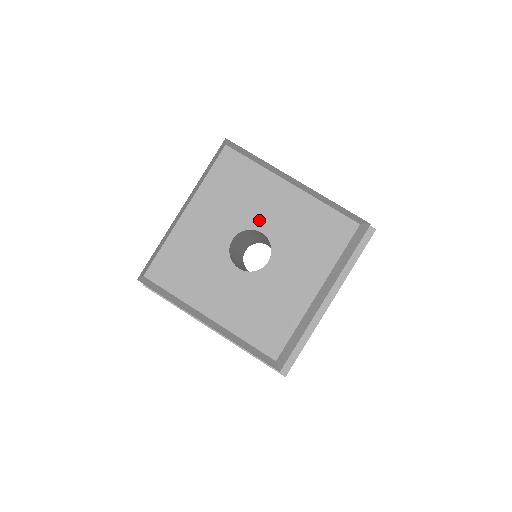
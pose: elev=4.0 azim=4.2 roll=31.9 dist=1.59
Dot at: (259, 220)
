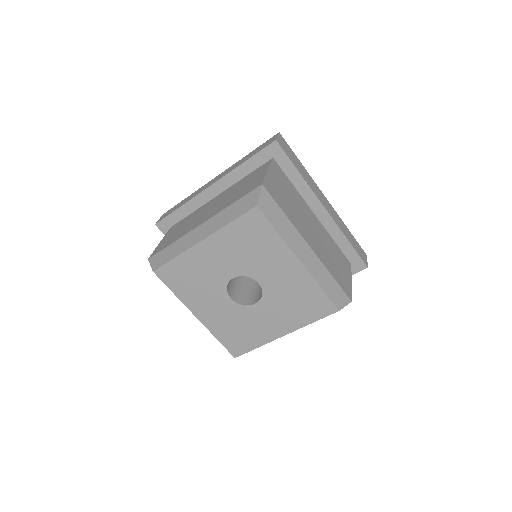
Dot at: (261, 274)
